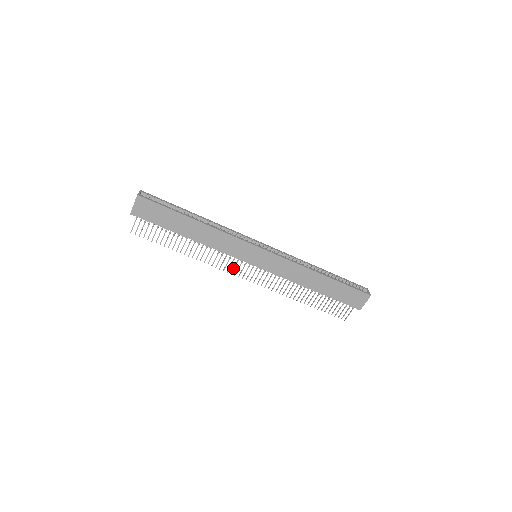
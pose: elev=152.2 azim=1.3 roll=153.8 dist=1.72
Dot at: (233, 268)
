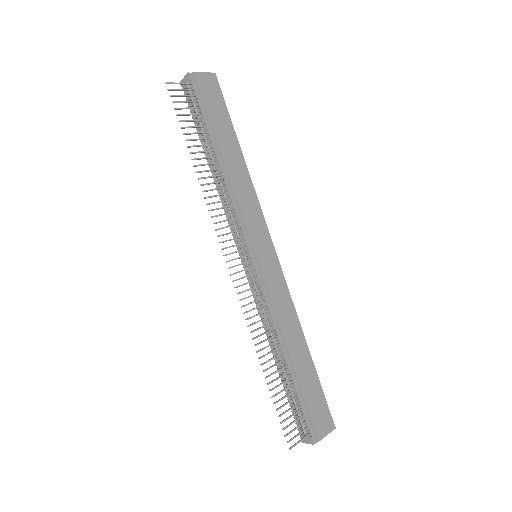
Dot at: occluded
